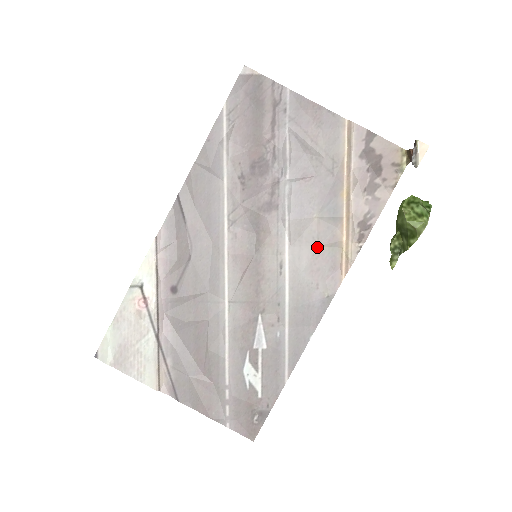
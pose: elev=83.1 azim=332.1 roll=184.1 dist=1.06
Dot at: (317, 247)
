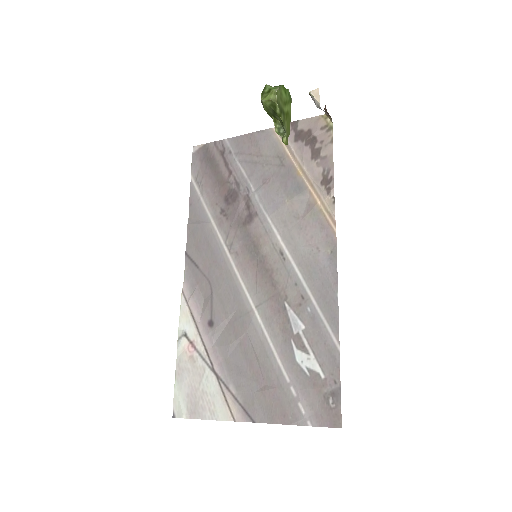
Dot at: (301, 221)
